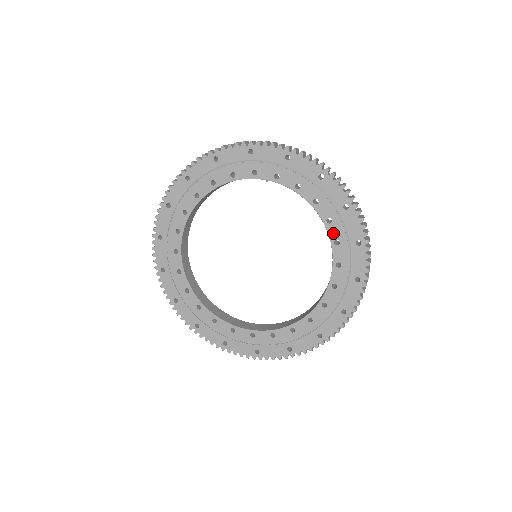
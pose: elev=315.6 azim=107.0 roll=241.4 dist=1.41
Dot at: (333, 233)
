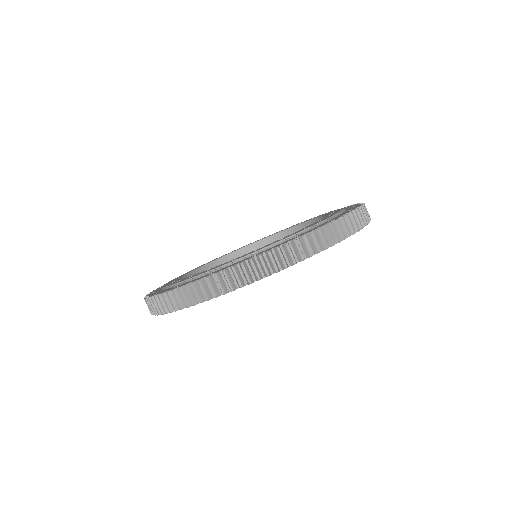
Dot at: (331, 214)
